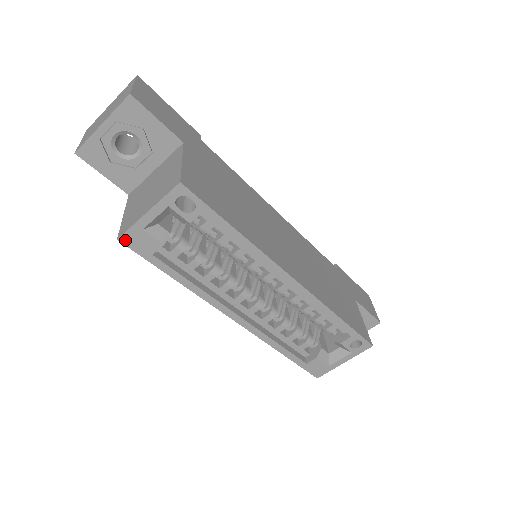
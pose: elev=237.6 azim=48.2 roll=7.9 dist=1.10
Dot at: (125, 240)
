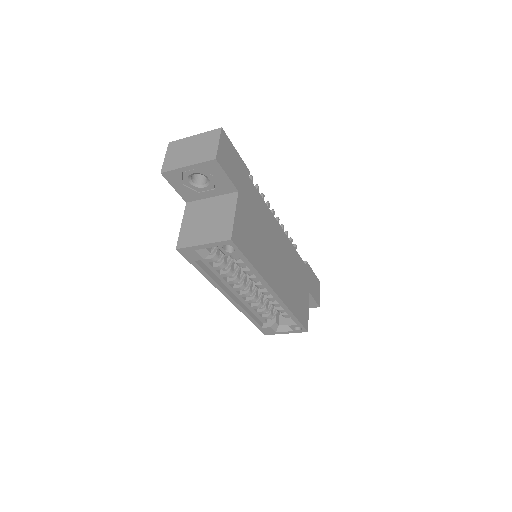
Dot at: (181, 251)
